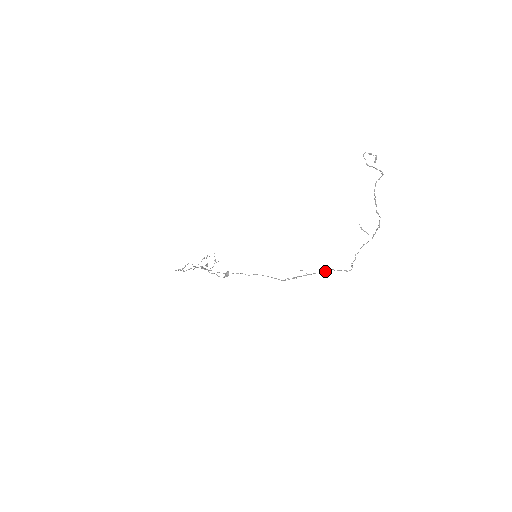
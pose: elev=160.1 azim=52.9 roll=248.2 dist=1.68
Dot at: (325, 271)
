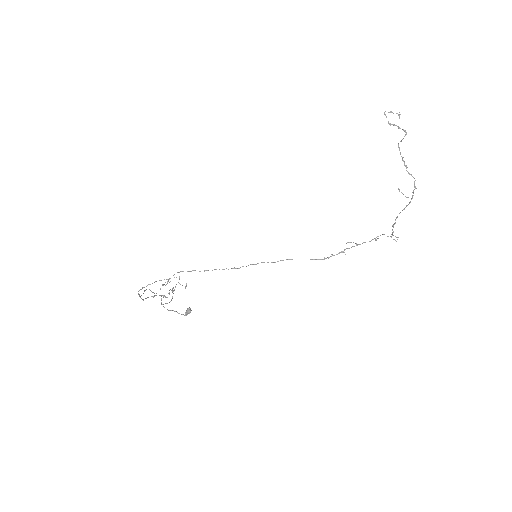
Dot at: (376, 239)
